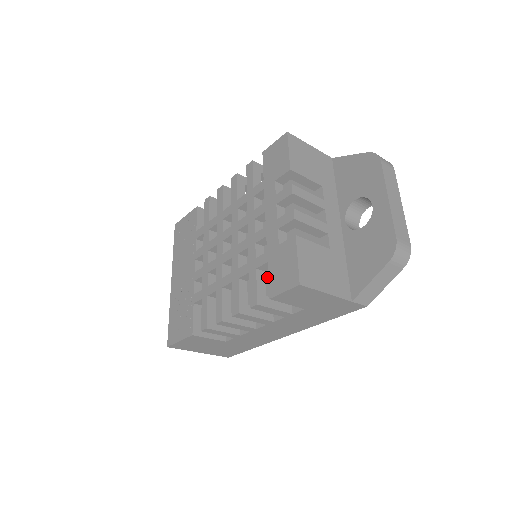
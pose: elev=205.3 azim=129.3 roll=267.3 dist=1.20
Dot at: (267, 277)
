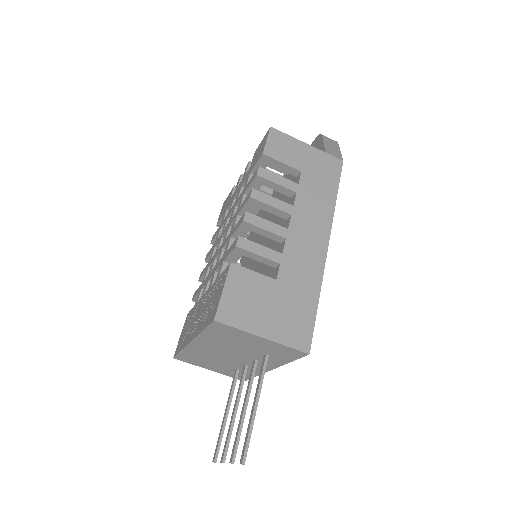
Dot at: occluded
